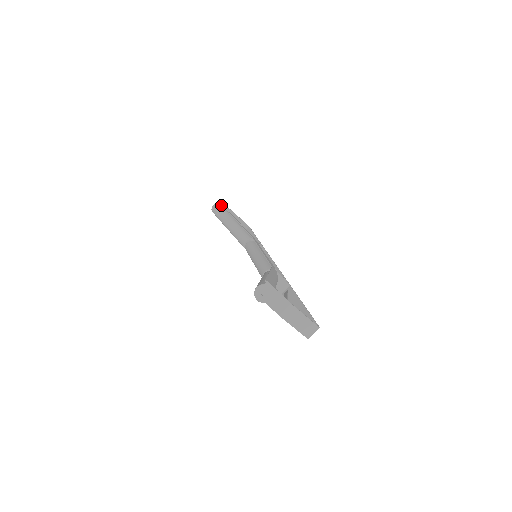
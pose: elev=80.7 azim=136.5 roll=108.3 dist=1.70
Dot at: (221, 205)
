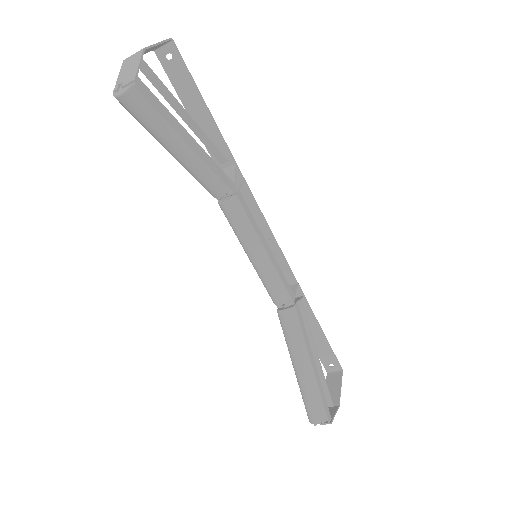
Dot at: (142, 91)
